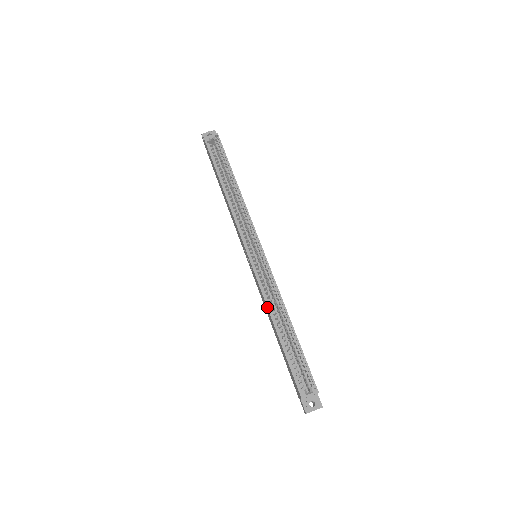
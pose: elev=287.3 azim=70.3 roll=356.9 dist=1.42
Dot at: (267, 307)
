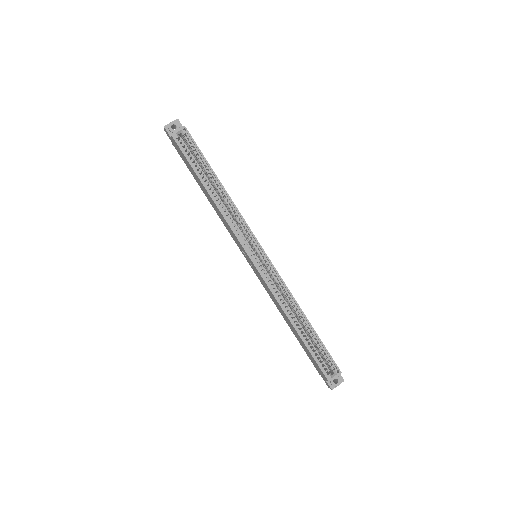
Dot at: (282, 309)
